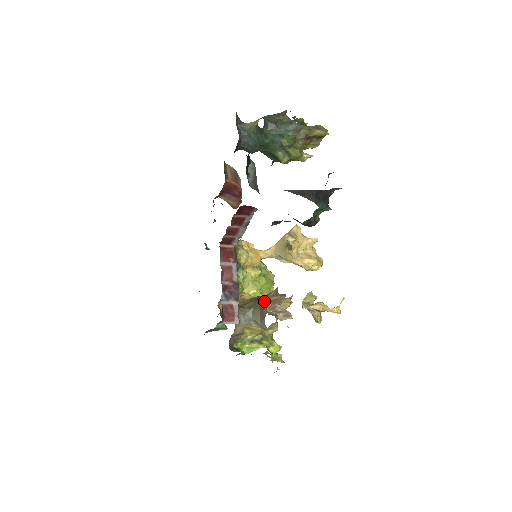
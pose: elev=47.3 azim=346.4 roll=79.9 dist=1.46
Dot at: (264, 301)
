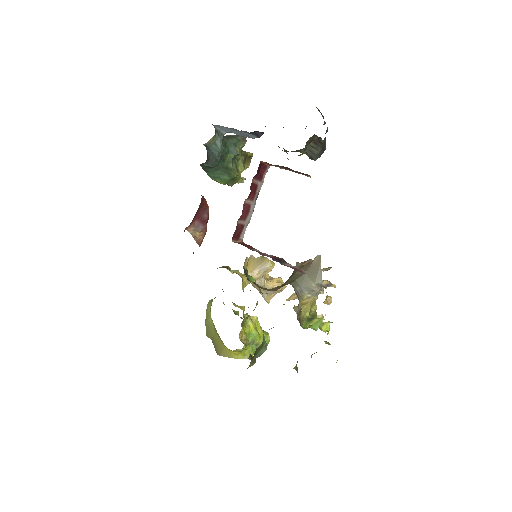
Dot at: (301, 268)
